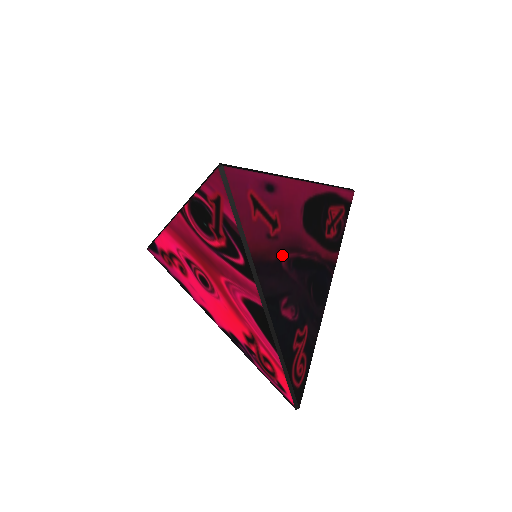
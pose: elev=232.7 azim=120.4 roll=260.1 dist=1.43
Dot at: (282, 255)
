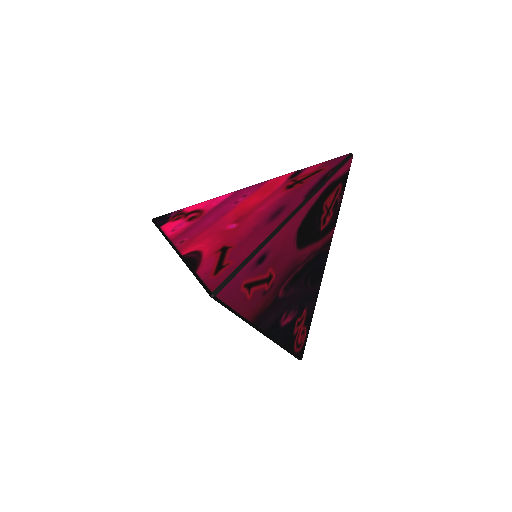
Dot at: (278, 291)
